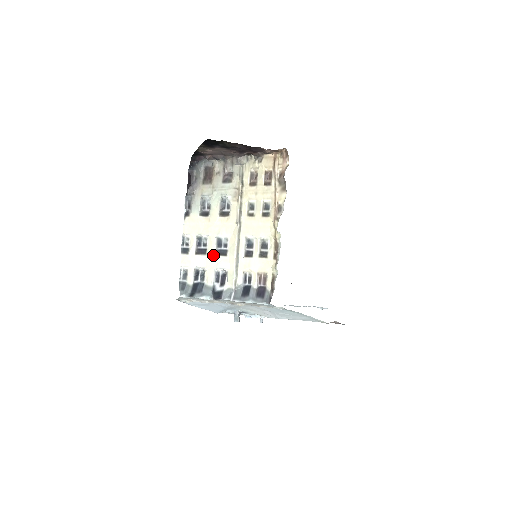
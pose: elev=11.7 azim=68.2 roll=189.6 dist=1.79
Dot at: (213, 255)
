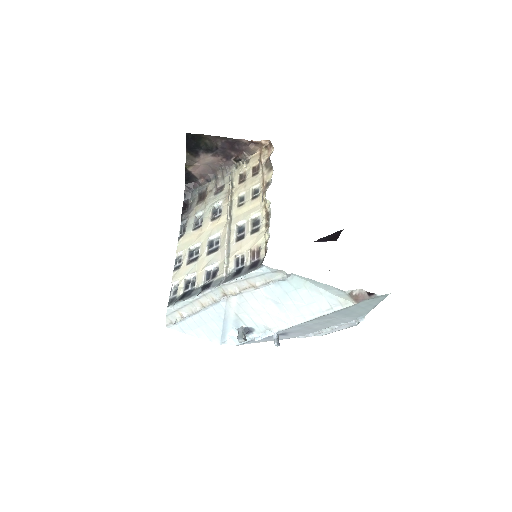
Dot at: (204, 257)
